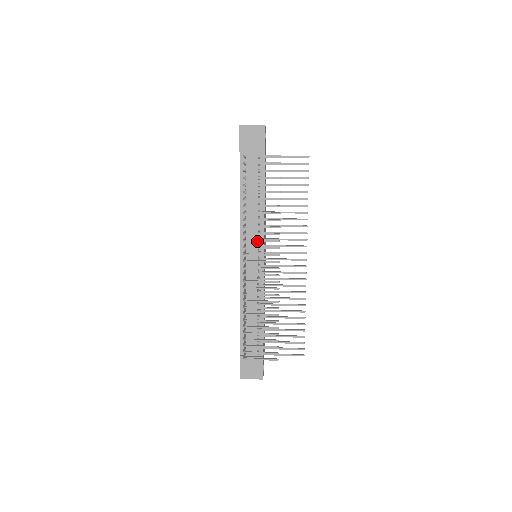
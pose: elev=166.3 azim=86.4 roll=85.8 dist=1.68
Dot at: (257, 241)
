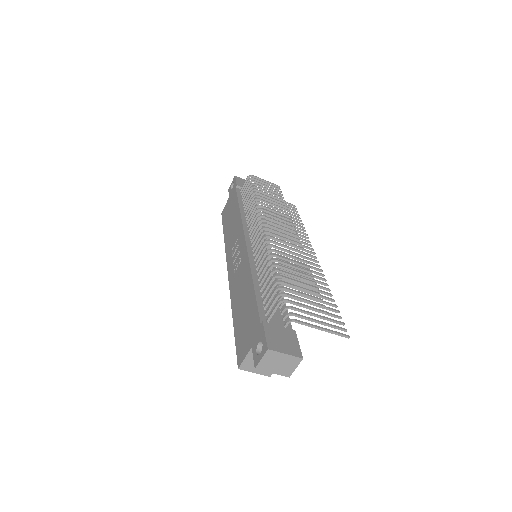
Dot at: (272, 216)
